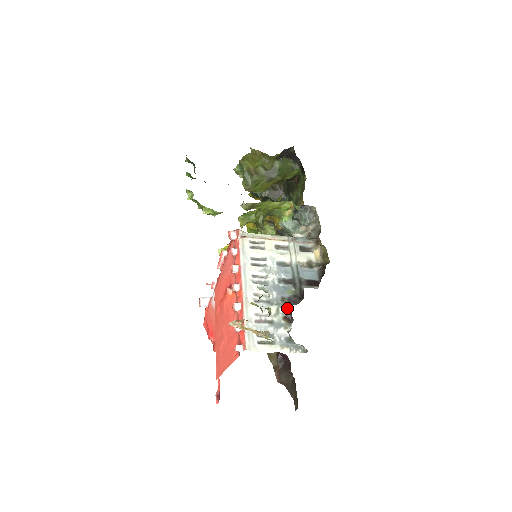
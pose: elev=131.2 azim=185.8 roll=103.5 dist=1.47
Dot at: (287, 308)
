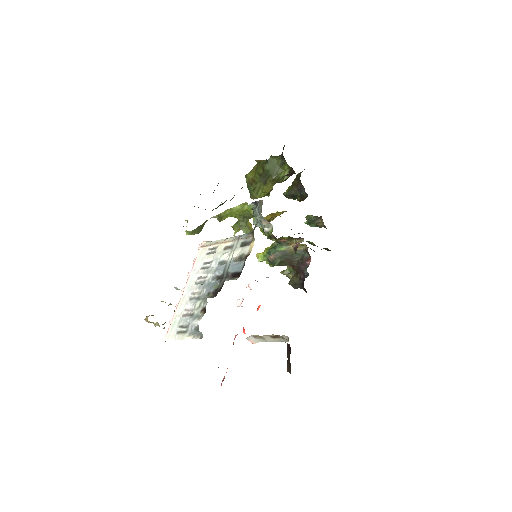
Dot at: occluded
